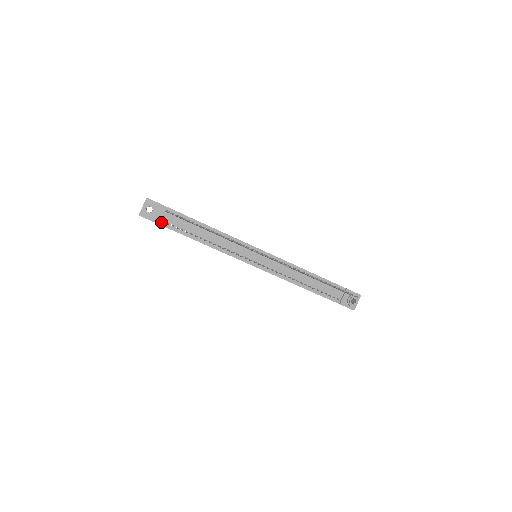
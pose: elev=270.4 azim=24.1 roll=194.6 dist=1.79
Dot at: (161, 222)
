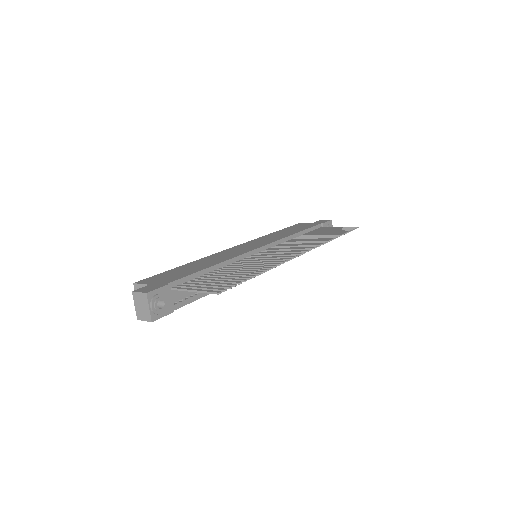
Dot at: (174, 306)
